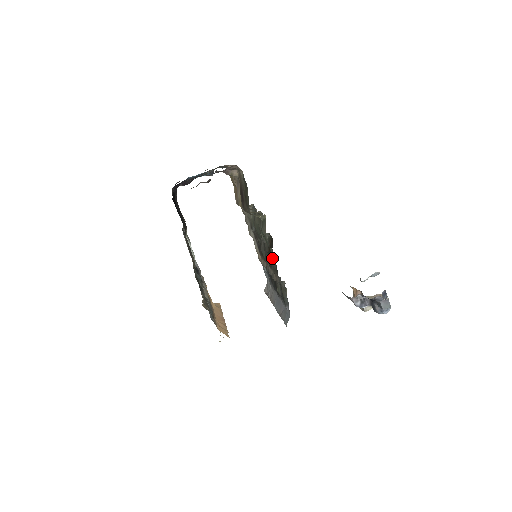
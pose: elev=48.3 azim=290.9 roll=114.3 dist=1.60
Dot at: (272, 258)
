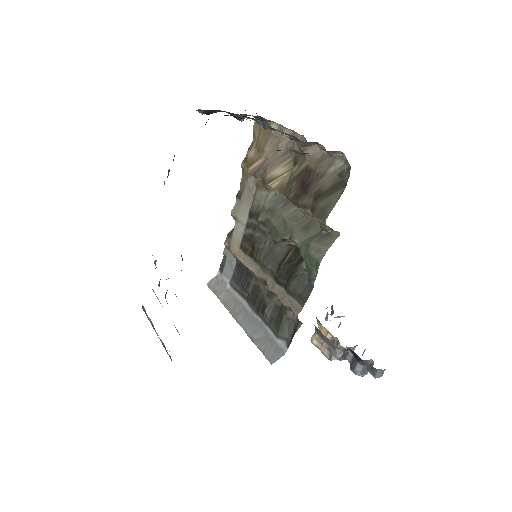
Dot at: (301, 280)
